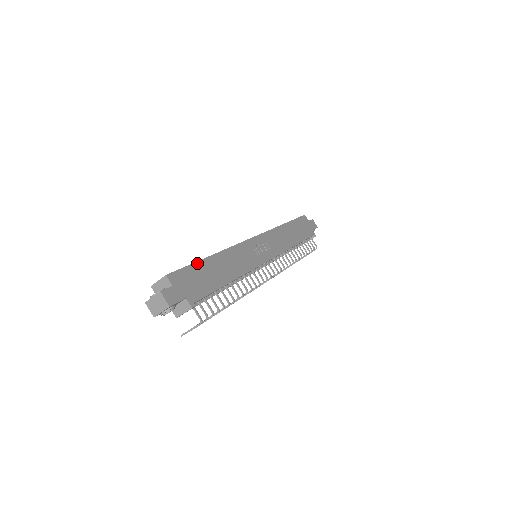
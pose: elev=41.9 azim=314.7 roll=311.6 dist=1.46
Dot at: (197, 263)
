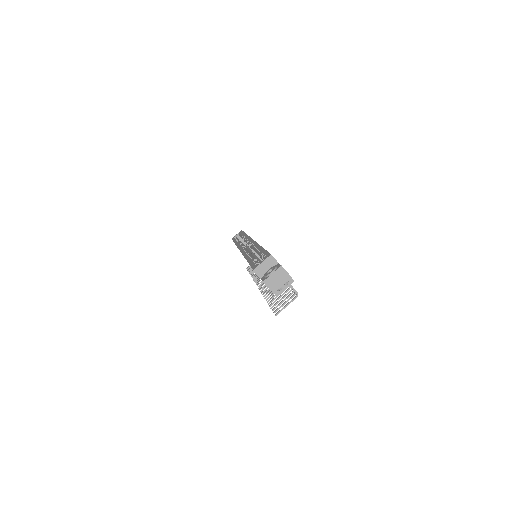
Dot at: occluded
